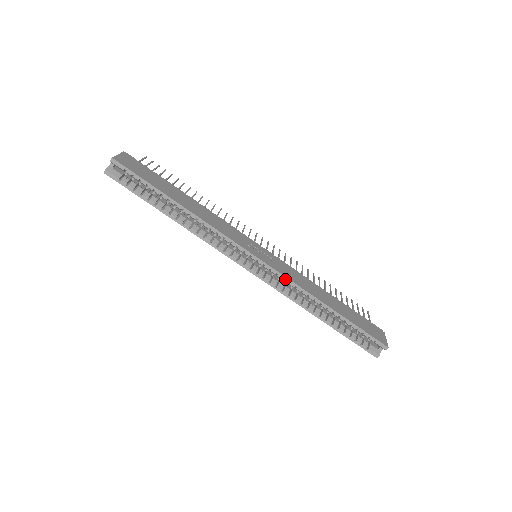
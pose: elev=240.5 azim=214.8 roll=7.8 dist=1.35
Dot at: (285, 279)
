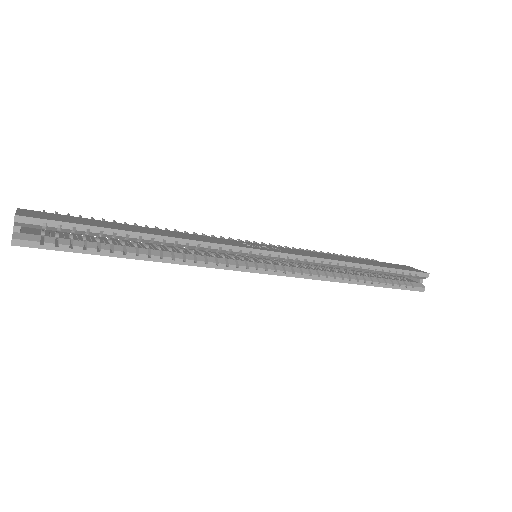
Dot at: (308, 259)
